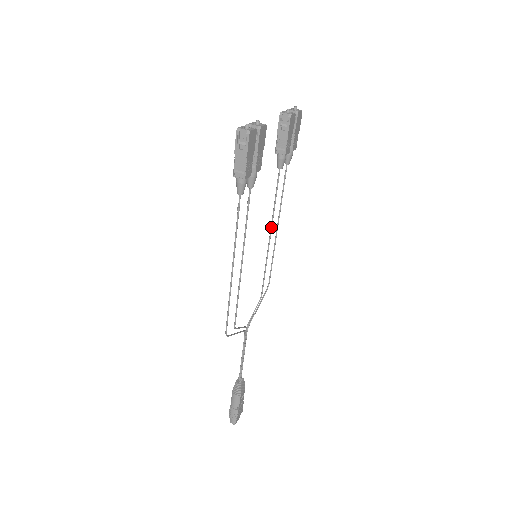
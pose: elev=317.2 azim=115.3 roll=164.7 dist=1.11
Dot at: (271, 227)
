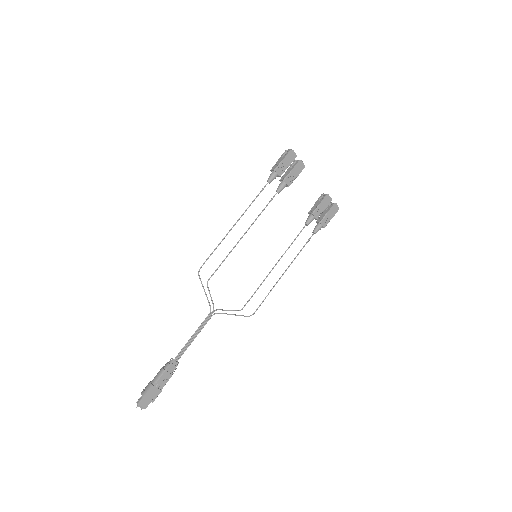
Dot at: (279, 259)
